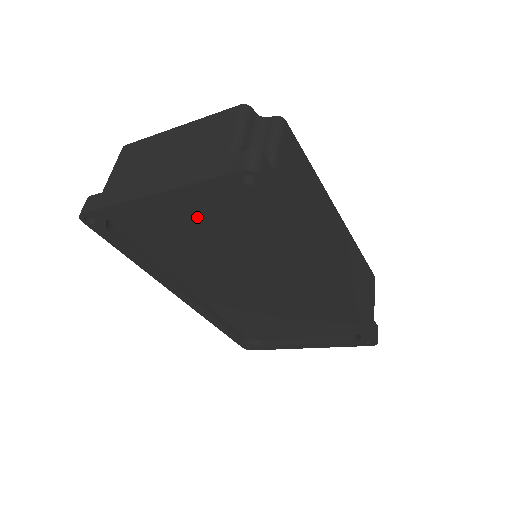
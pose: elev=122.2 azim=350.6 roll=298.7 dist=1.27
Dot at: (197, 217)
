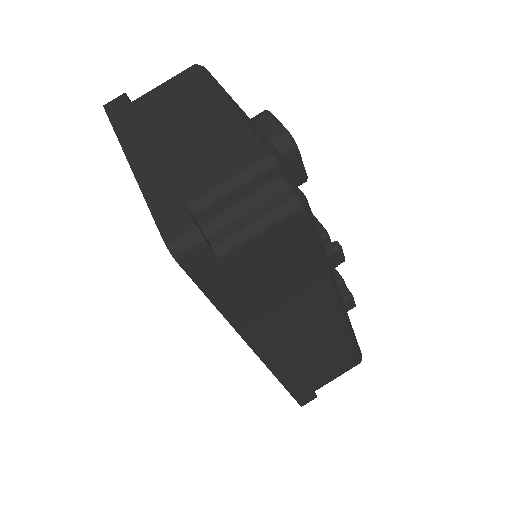
Dot at: occluded
